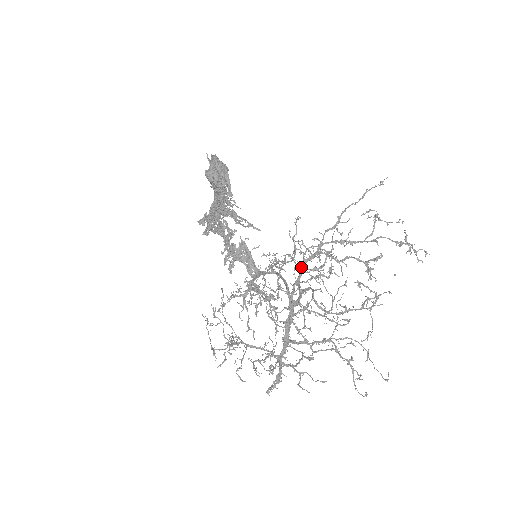
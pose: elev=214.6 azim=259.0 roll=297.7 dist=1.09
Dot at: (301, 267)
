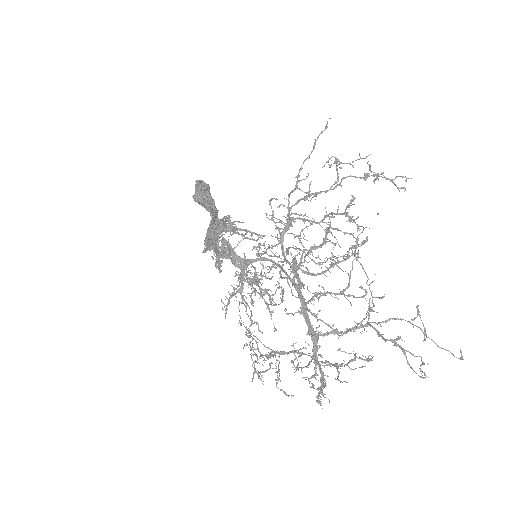
Dot at: (280, 241)
